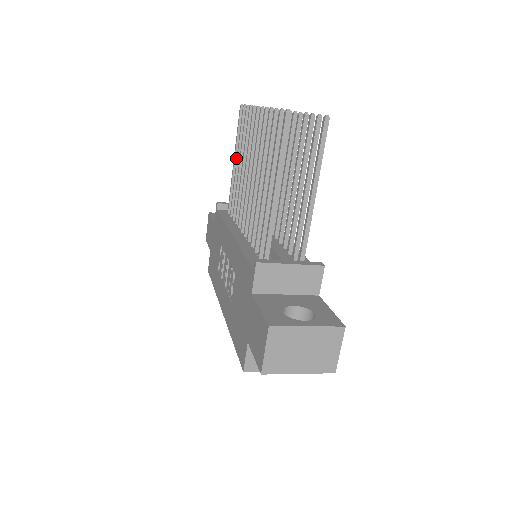
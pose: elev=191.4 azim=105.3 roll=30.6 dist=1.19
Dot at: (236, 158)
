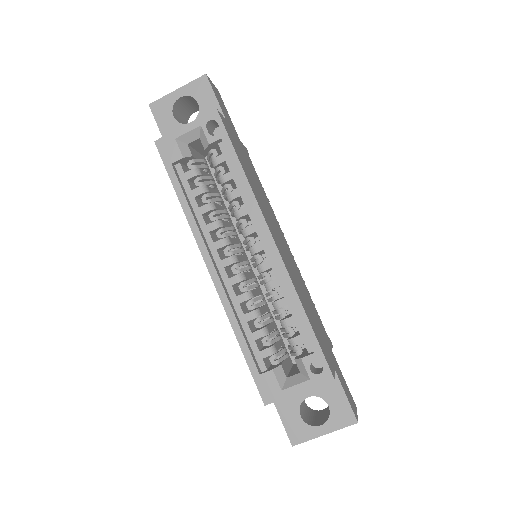
Dot at: occluded
